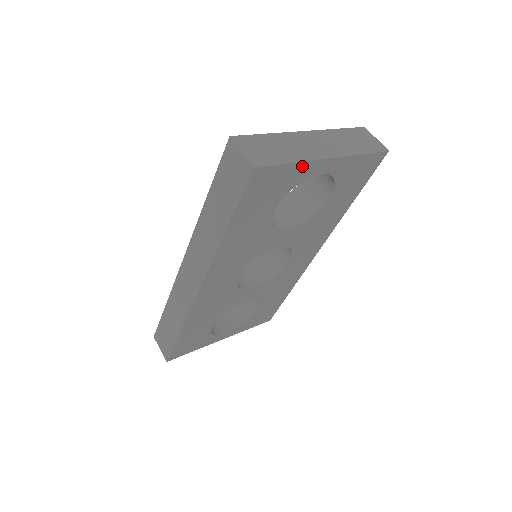
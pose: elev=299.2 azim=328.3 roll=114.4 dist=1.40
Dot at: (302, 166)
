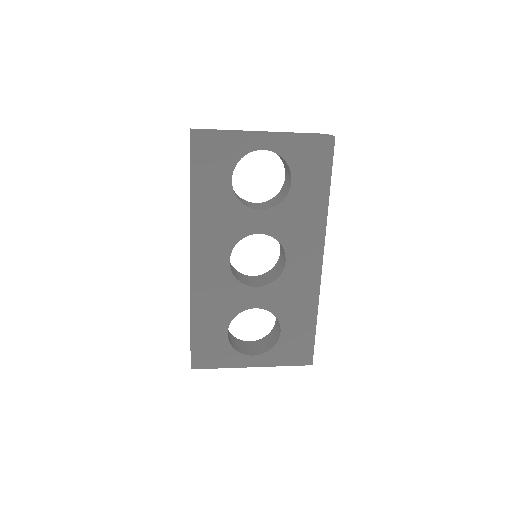
Dot at: (237, 137)
